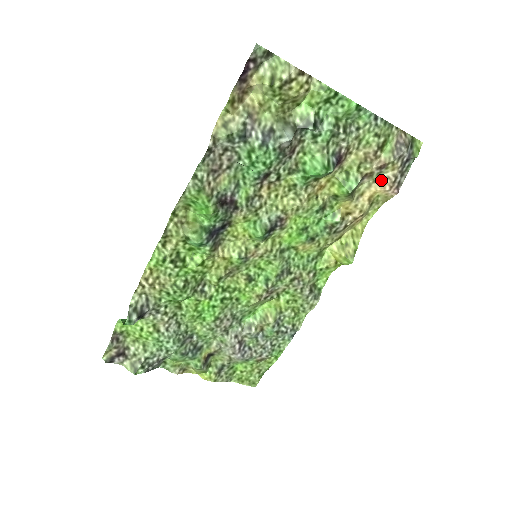
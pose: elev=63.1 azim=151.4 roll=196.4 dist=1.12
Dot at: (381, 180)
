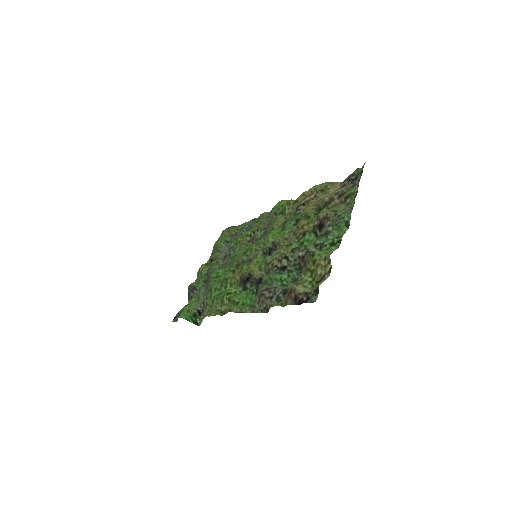
Dot at: (335, 191)
